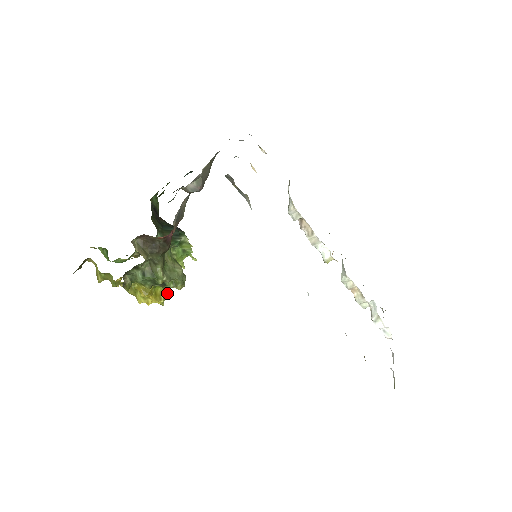
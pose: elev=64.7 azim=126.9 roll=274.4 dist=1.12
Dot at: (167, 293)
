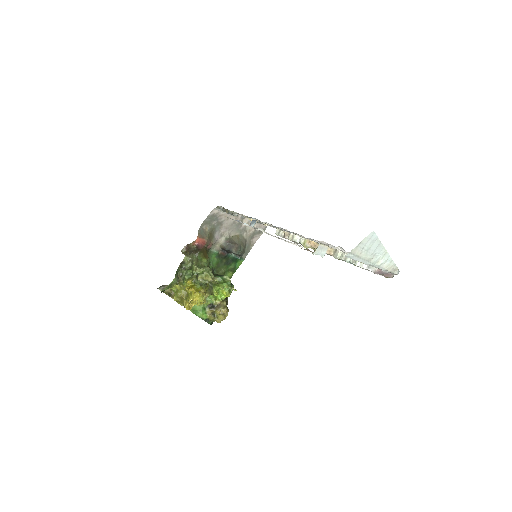
Dot at: (207, 295)
